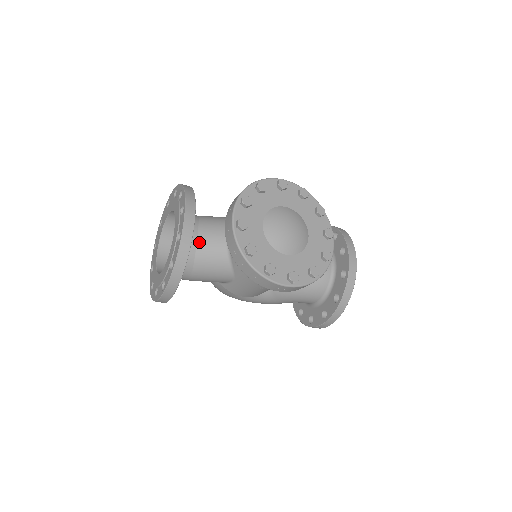
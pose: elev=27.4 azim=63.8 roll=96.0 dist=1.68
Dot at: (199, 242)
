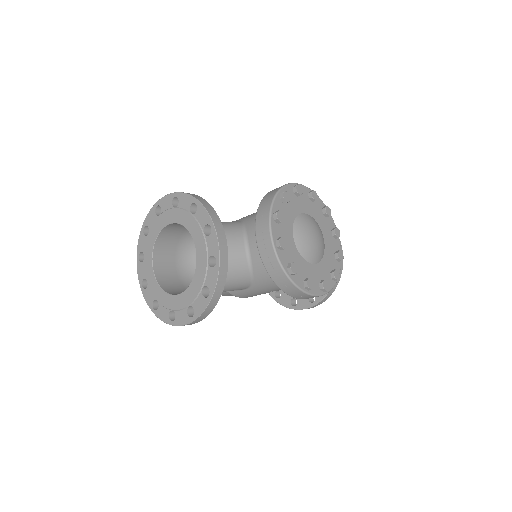
Dot at: occluded
